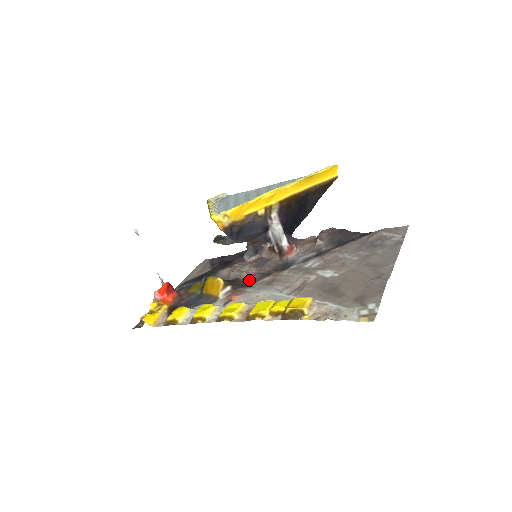
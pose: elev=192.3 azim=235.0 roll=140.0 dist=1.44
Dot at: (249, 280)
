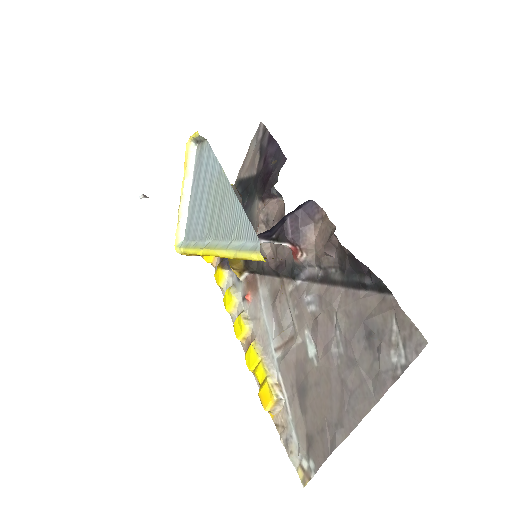
Dot at: (264, 267)
